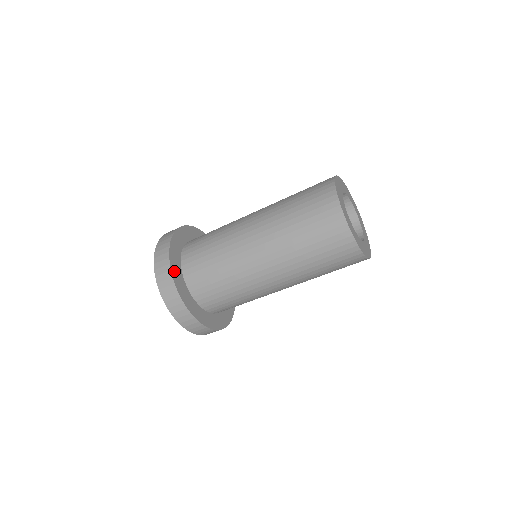
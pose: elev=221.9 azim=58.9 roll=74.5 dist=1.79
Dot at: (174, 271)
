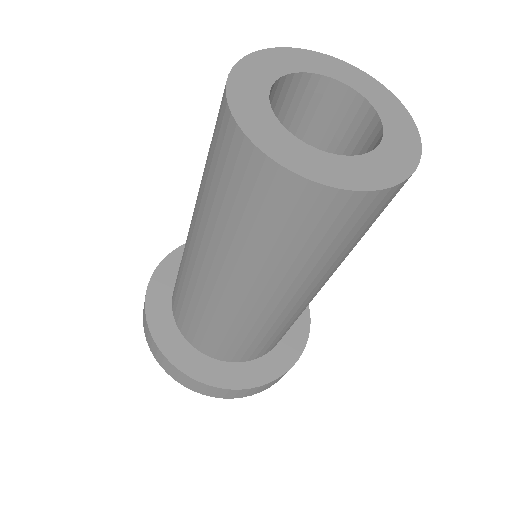
Dot at: (171, 352)
